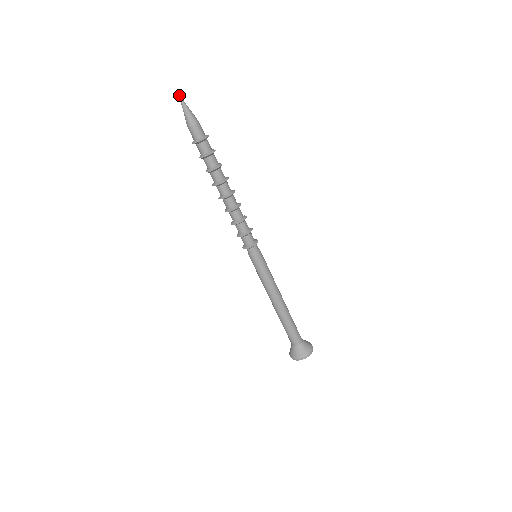
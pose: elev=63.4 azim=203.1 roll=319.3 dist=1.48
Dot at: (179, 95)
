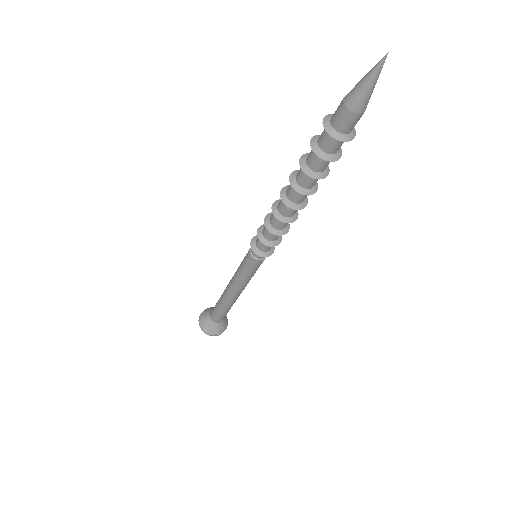
Dot at: occluded
